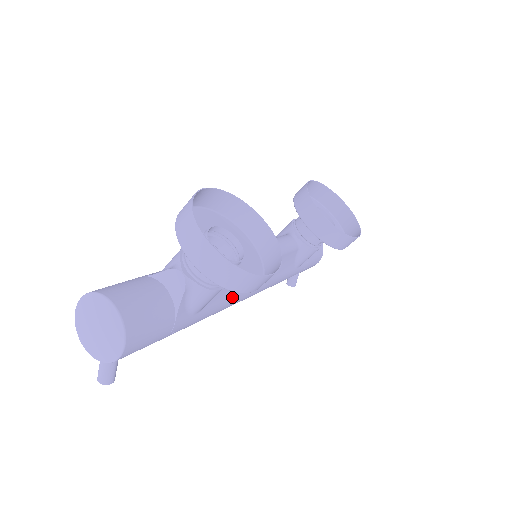
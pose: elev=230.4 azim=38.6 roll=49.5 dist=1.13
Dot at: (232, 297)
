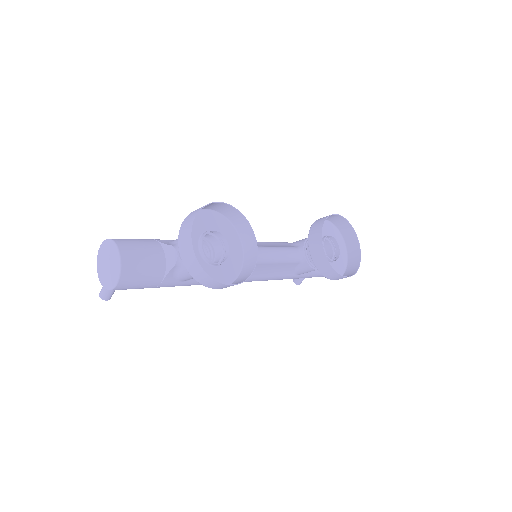
Dot at: occluded
